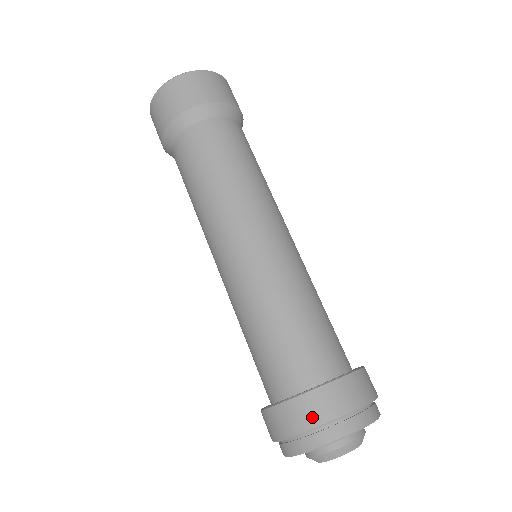
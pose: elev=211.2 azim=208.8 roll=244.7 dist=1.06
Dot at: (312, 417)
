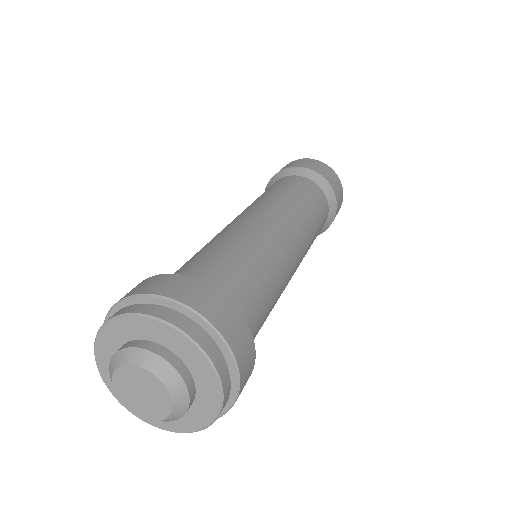
Dot at: occluded
